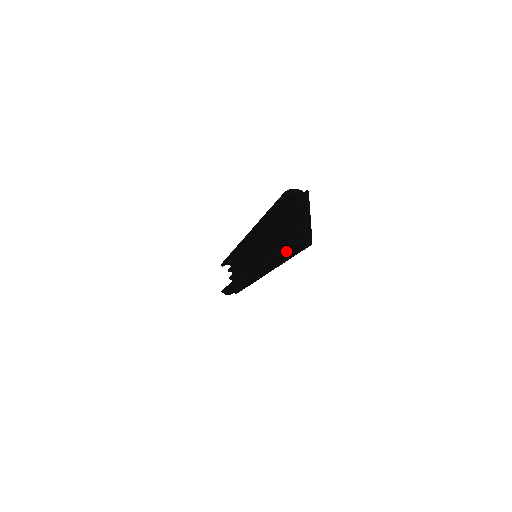
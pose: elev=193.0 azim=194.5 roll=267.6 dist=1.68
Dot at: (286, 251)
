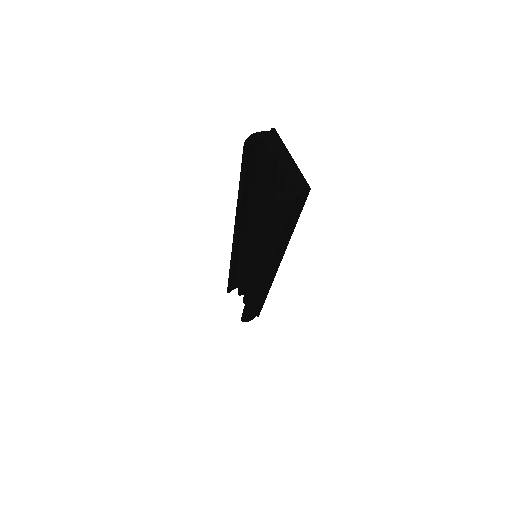
Dot at: (282, 217)
